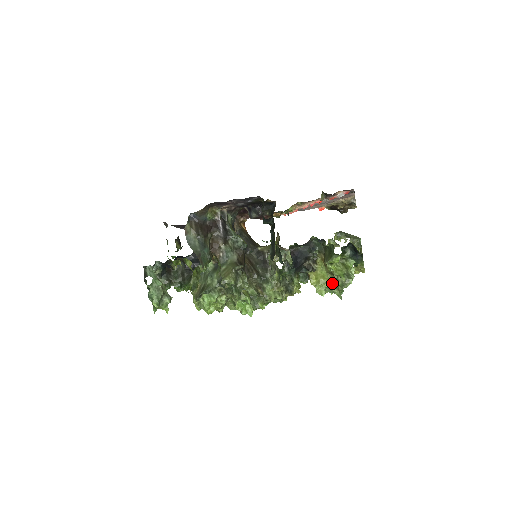
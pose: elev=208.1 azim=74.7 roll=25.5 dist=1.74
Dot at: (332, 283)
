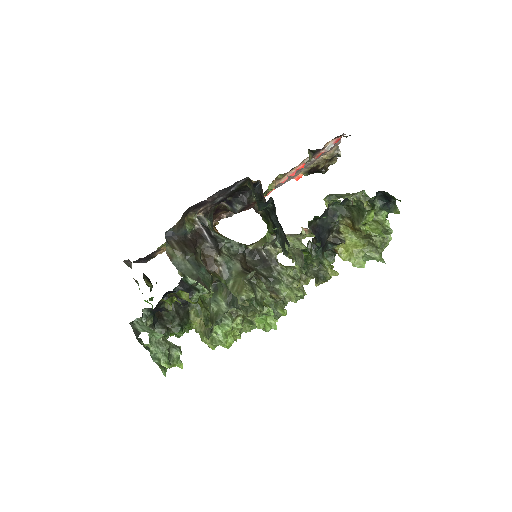
Dot at: (368, 248)
